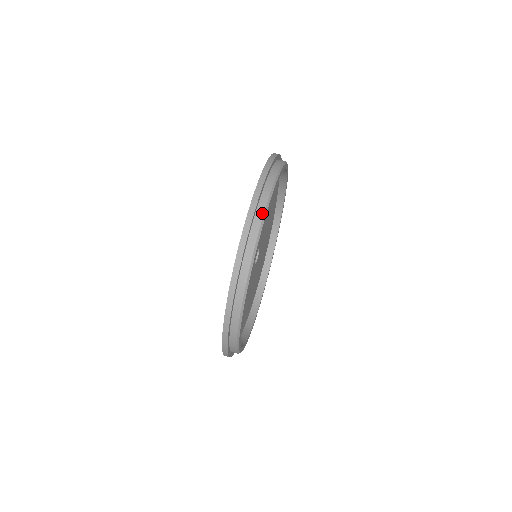
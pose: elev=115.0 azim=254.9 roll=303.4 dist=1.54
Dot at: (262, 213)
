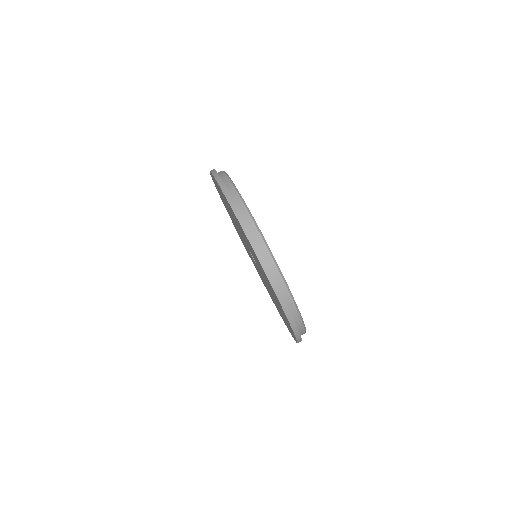
Dot at: (276, 270)
